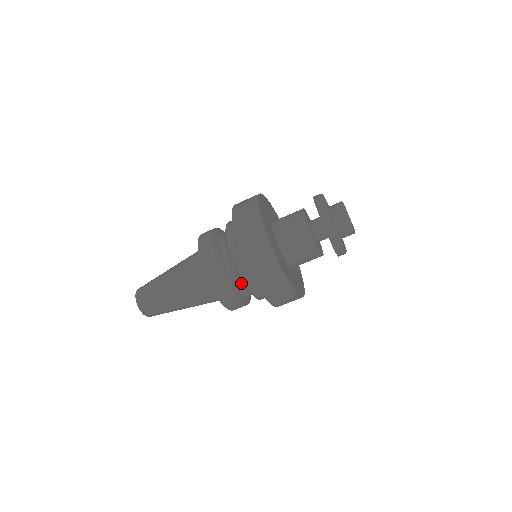
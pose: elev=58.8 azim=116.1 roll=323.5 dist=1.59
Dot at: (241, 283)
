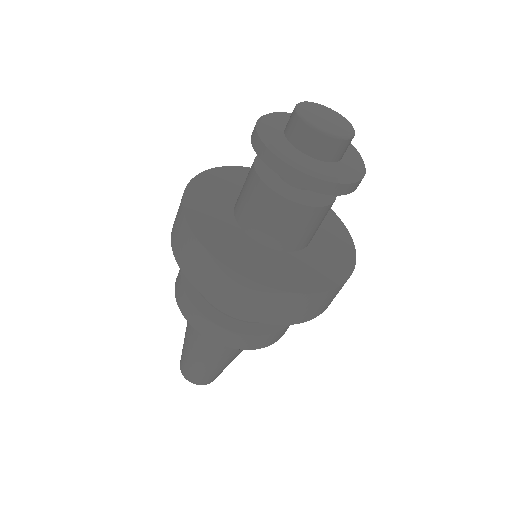
Dot at: occluded
